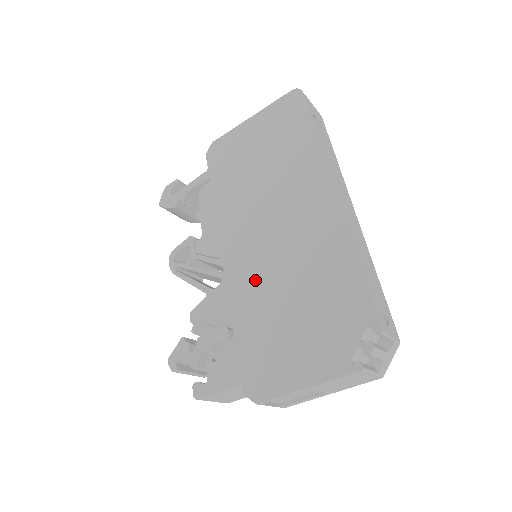
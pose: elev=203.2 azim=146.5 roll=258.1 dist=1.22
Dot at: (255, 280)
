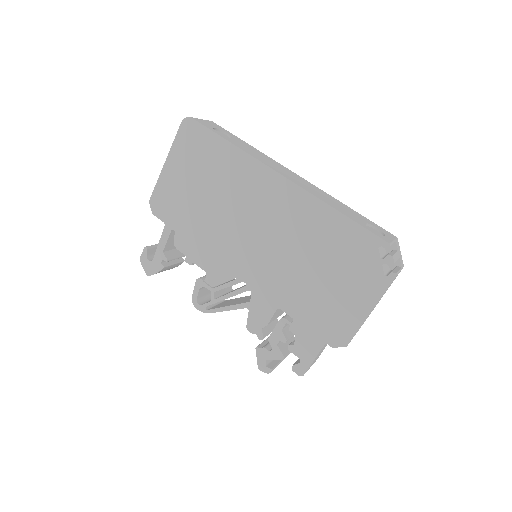
Dot at: (276, 274)
